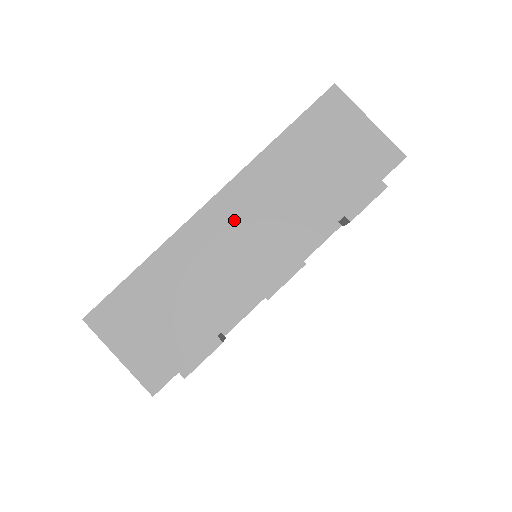
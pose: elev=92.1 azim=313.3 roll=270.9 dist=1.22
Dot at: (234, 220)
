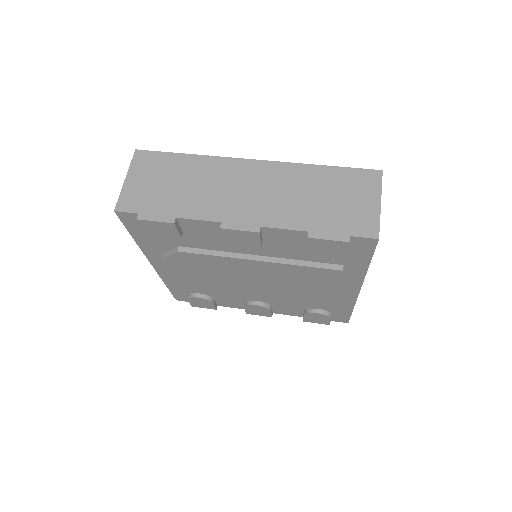
Dot at: (253, 178)
